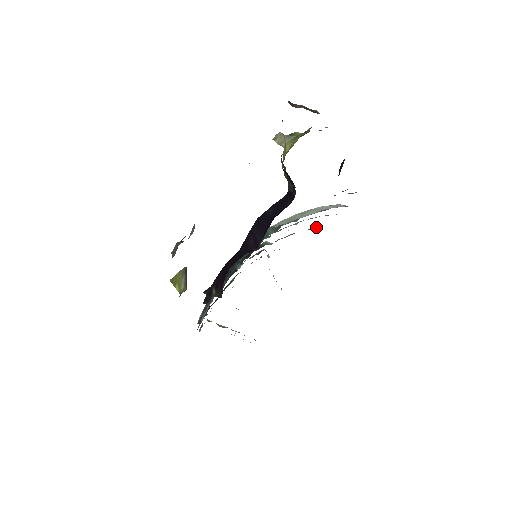
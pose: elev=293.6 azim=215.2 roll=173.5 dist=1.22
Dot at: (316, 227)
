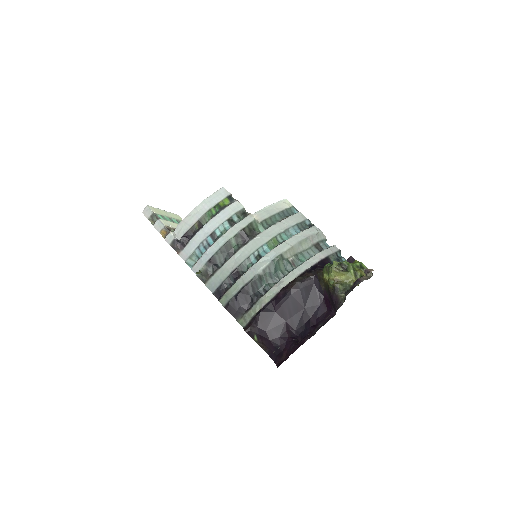
Dot at: (291, 212)
